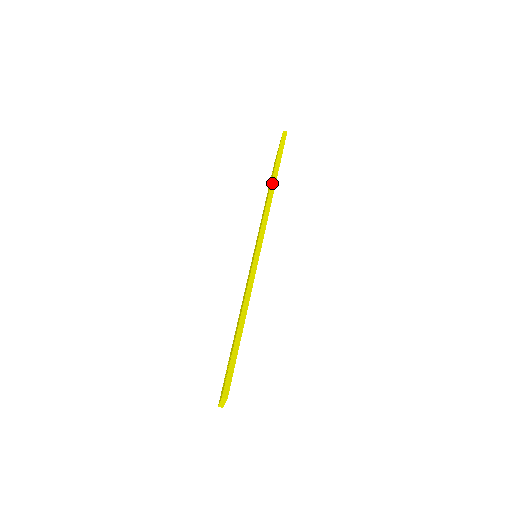
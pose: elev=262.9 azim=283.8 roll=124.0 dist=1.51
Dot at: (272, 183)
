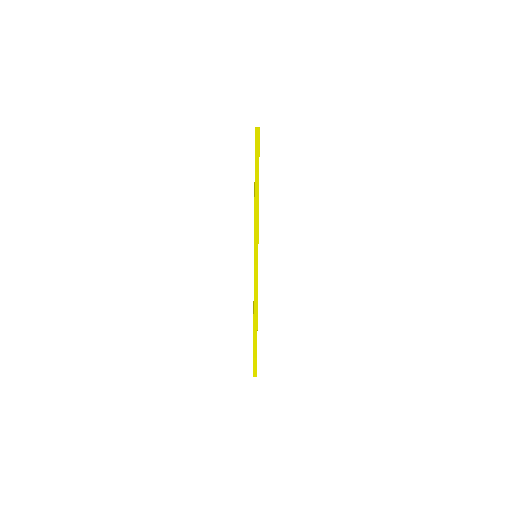
Dot at: (255, 199)
